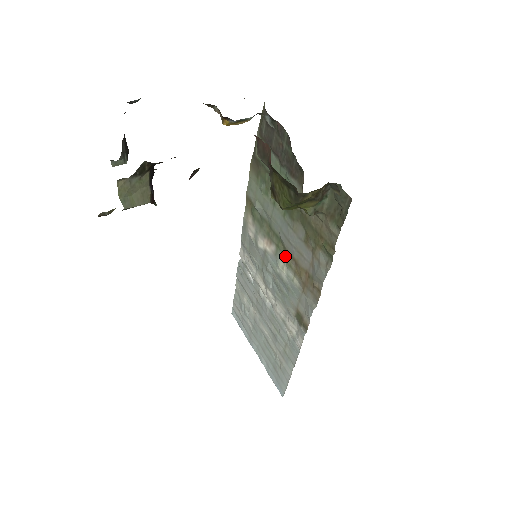
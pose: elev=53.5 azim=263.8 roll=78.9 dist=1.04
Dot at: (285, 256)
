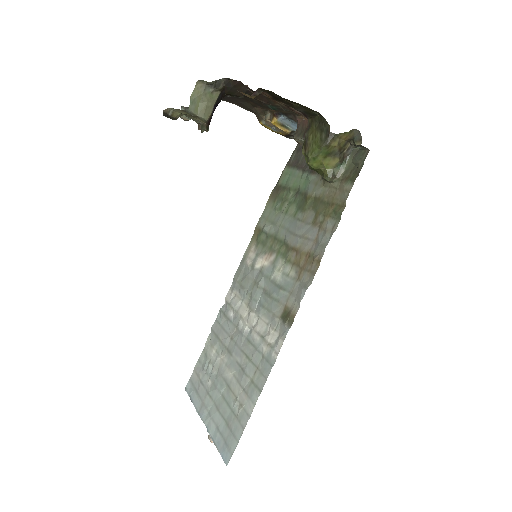
Dot at: (285, 255)
